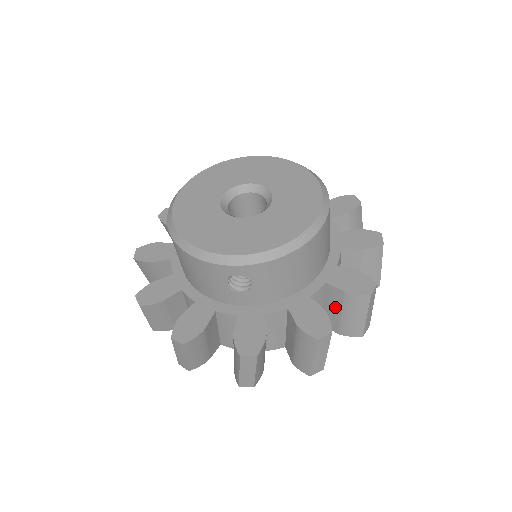
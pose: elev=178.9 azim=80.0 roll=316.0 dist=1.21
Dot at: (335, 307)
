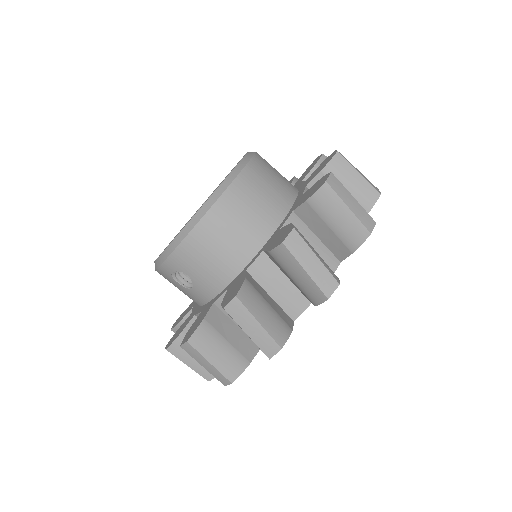
Dot at: (286, 274)
